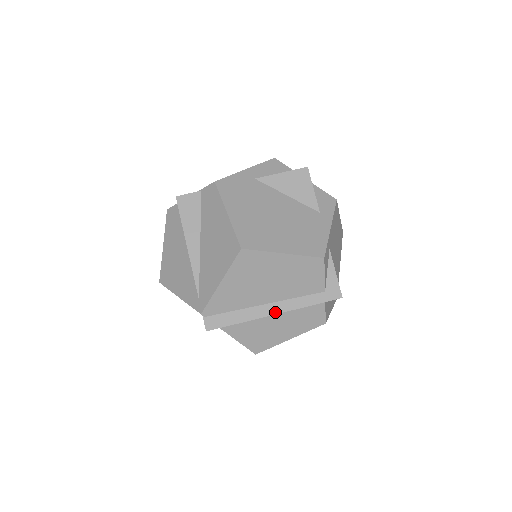
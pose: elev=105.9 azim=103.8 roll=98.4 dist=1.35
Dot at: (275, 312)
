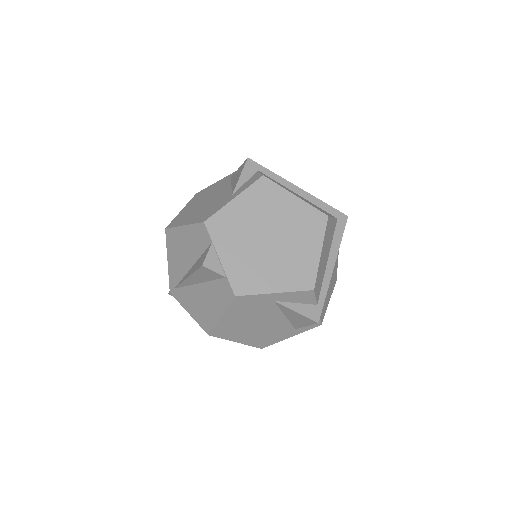
Dot at: occluded
